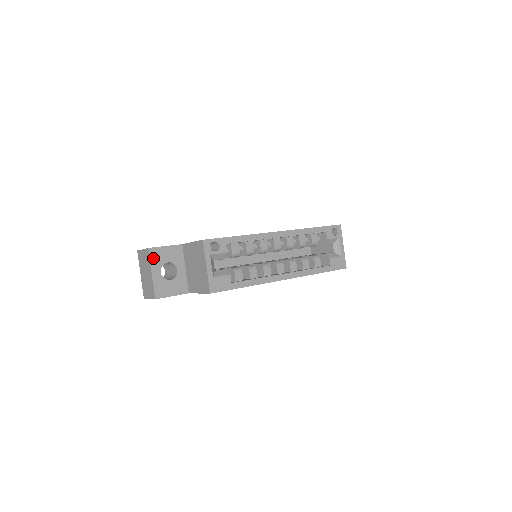
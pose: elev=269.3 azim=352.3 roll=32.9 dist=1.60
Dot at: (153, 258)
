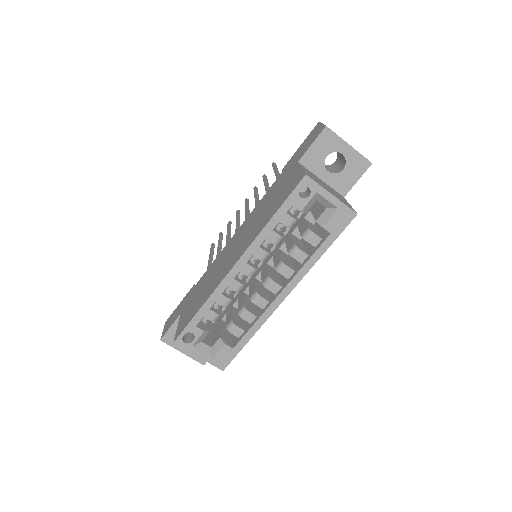
Dot at: (171, 343)
